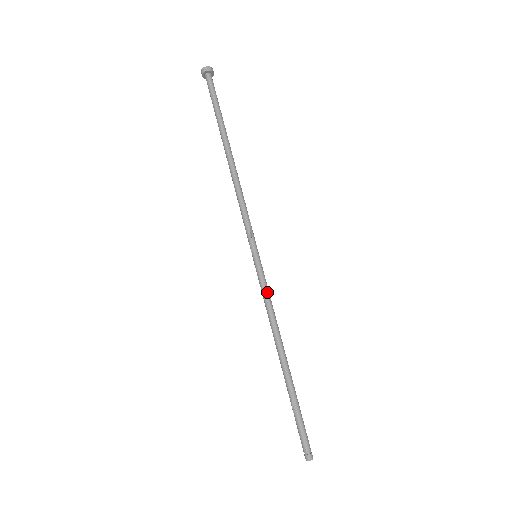
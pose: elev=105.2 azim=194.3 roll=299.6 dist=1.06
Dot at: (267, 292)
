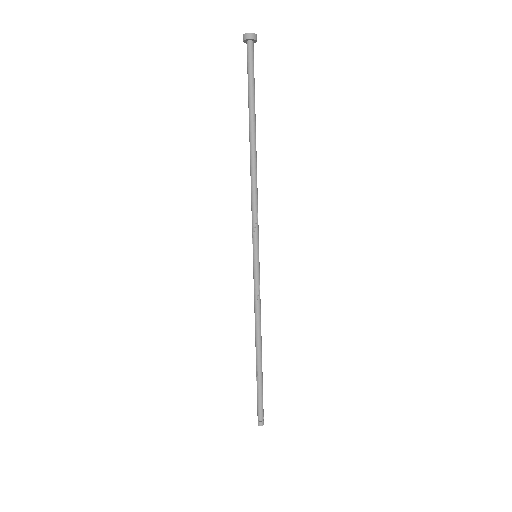
Dot at: (255, 292)
